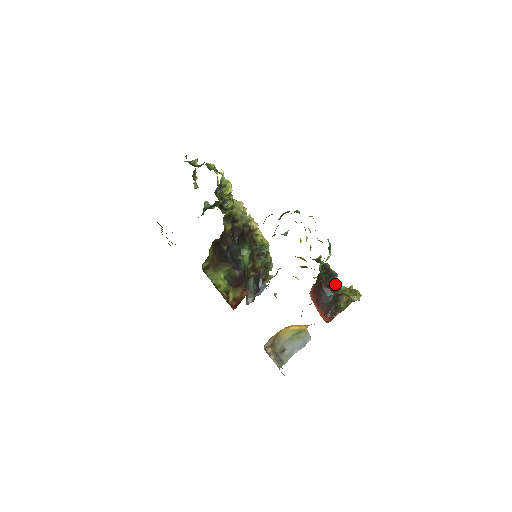
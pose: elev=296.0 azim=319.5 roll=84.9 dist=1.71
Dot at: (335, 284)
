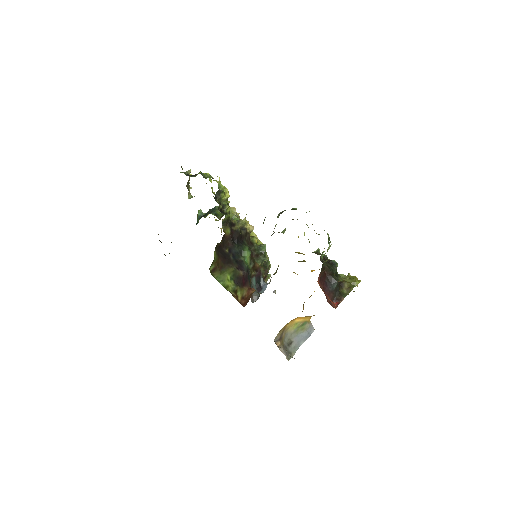
Dot at: (336, 272)
